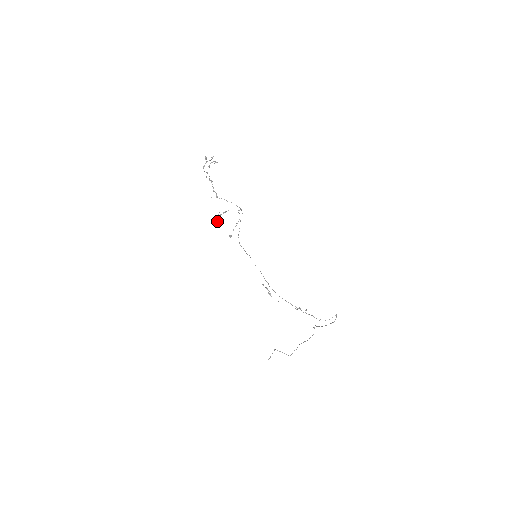
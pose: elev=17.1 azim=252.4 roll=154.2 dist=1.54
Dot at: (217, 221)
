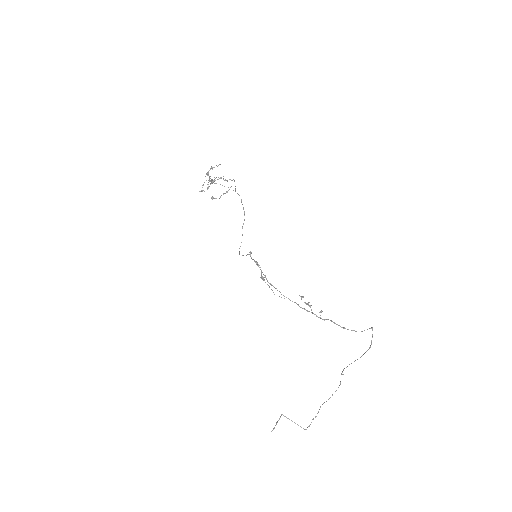
Dot at: occluded
